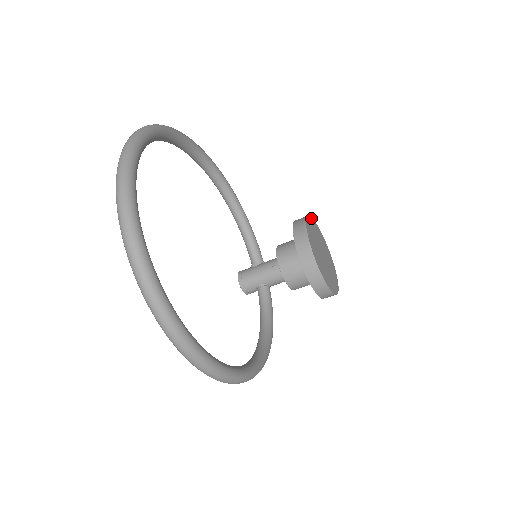
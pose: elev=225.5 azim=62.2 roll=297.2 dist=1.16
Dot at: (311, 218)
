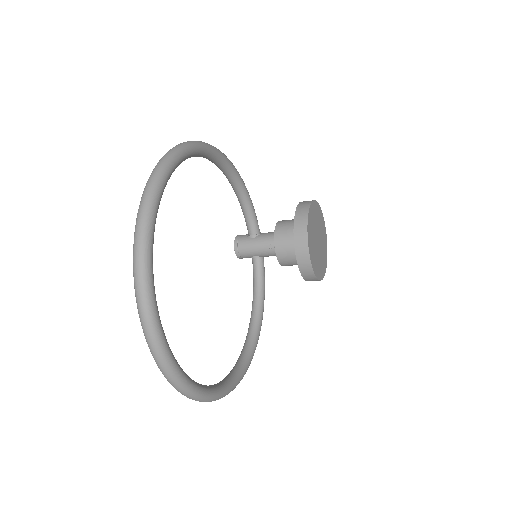
Dot at: (312, 203)
